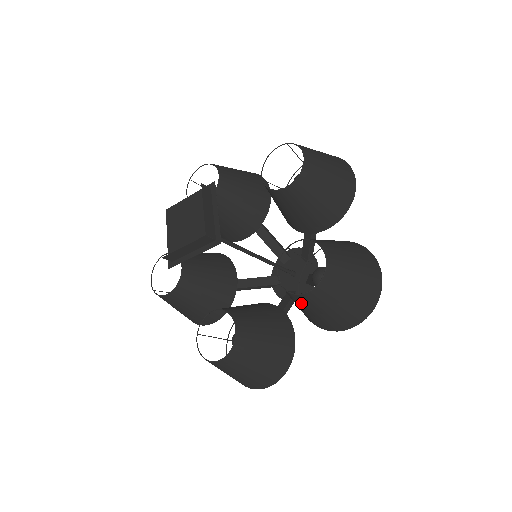
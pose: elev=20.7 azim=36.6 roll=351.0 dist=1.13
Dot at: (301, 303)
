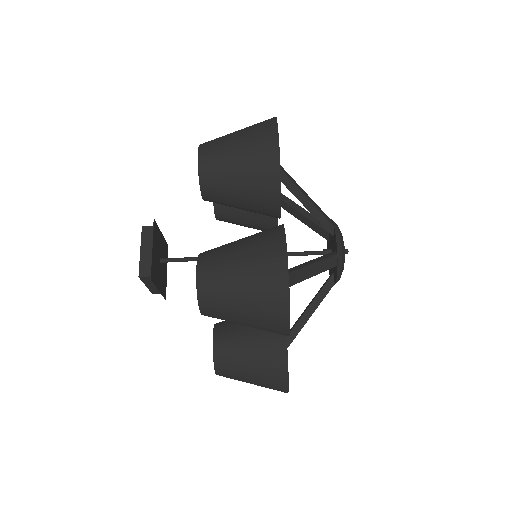
Dot at: occluded
